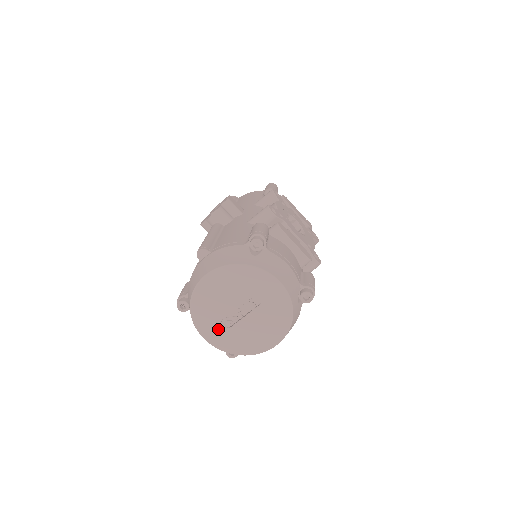
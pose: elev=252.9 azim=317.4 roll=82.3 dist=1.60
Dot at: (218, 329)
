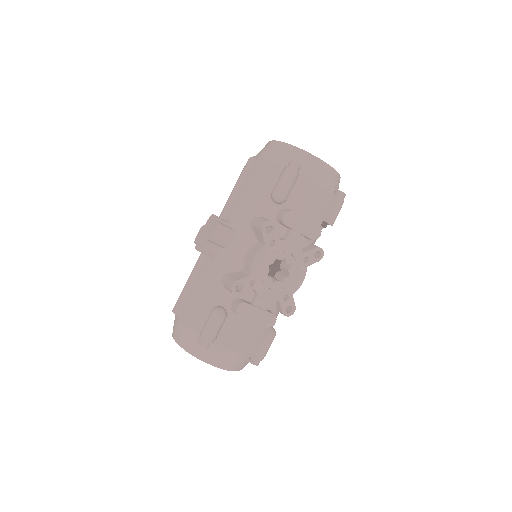
Dot at: occluded
